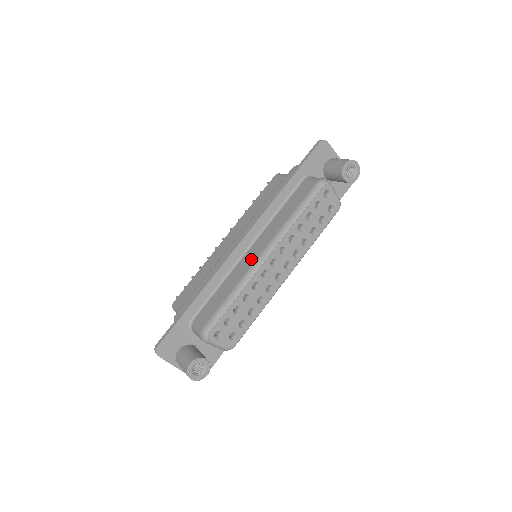
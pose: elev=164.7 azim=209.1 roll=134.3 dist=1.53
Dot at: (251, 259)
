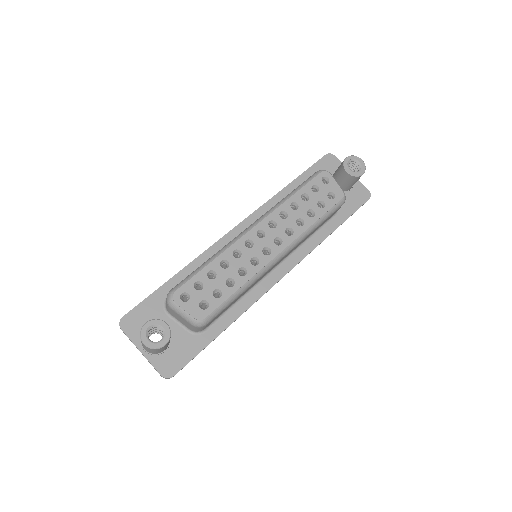
Dot at: occluded
